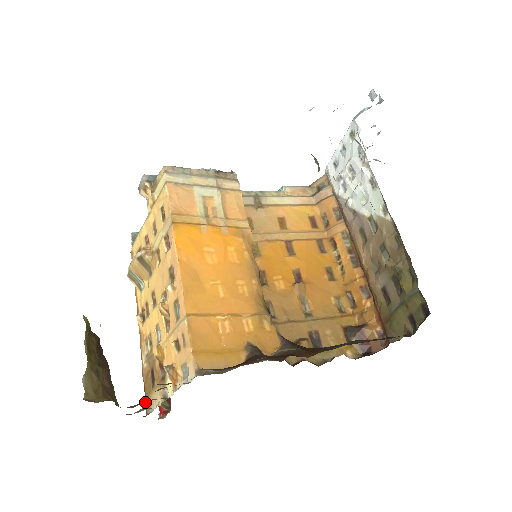
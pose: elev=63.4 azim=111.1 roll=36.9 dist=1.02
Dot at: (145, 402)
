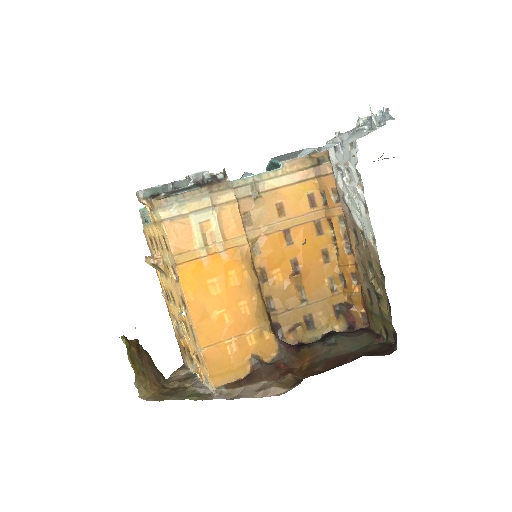
Dot at: occluded
